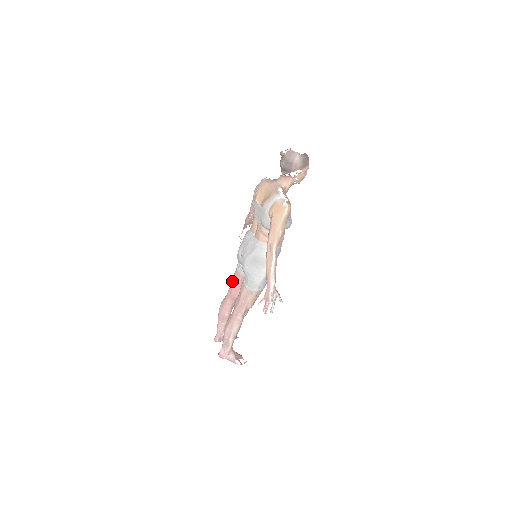
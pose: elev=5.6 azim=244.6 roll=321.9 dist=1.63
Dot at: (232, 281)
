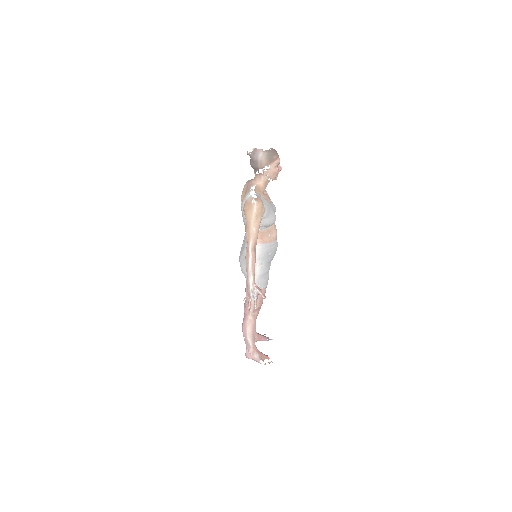
Dot at: occluded
